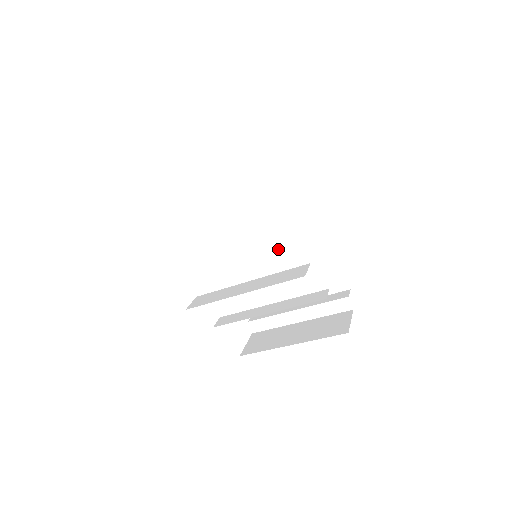
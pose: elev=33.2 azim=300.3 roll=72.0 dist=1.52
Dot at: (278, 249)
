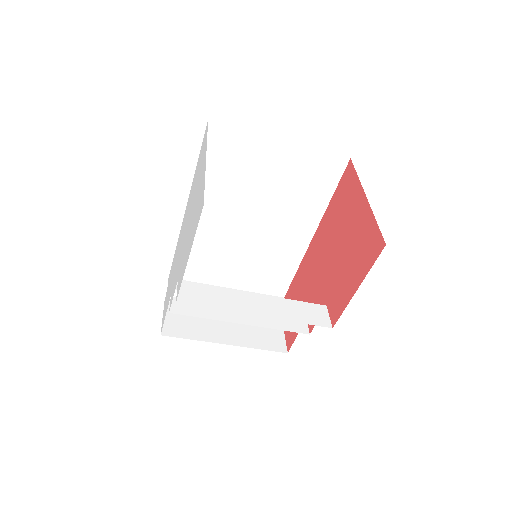
Dot at: (251, 237)
